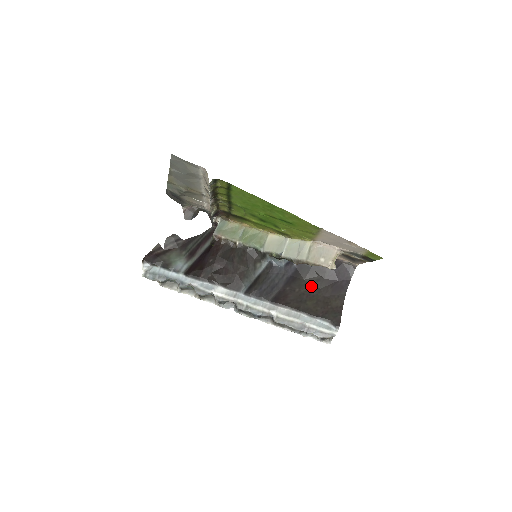
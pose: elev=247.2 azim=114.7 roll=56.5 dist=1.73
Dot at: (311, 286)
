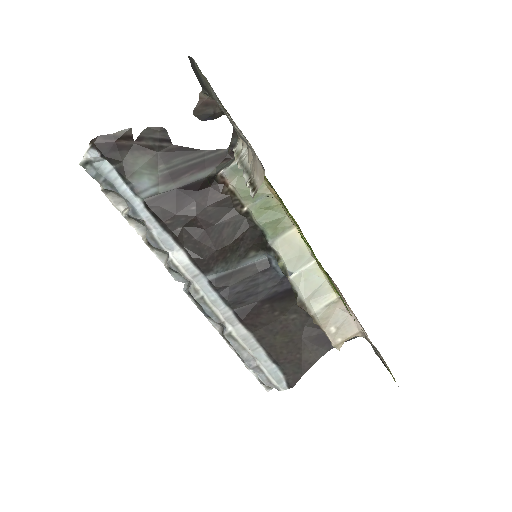
Dot at: (297, 317)
